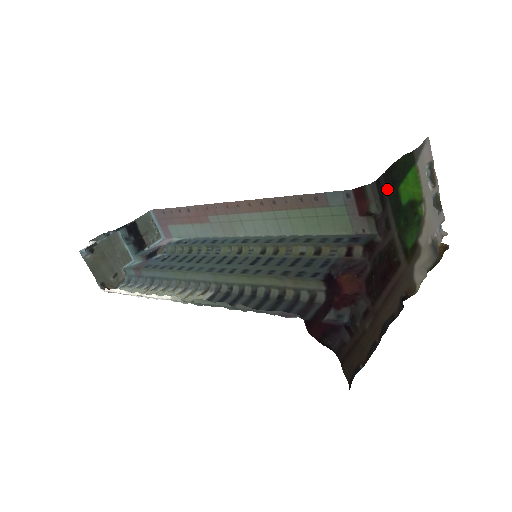
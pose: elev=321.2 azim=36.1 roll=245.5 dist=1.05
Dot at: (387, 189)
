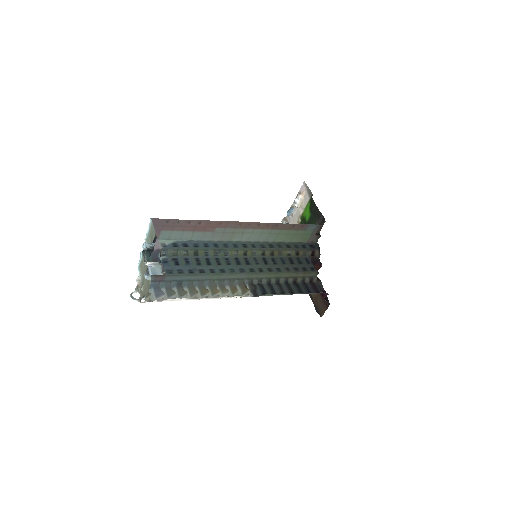
Dot at: (318, 220)
